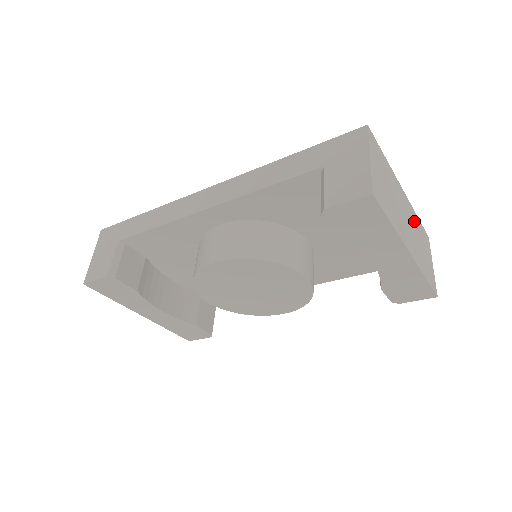
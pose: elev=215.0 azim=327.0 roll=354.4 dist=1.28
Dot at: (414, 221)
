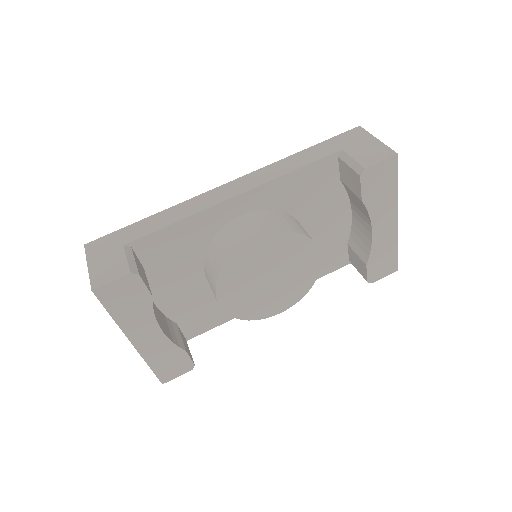
Dot at: occluded
